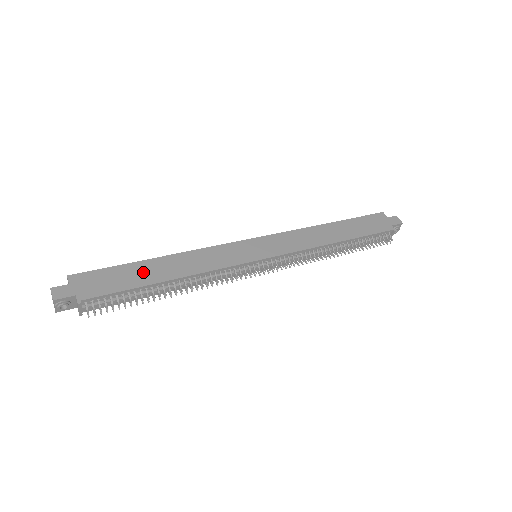
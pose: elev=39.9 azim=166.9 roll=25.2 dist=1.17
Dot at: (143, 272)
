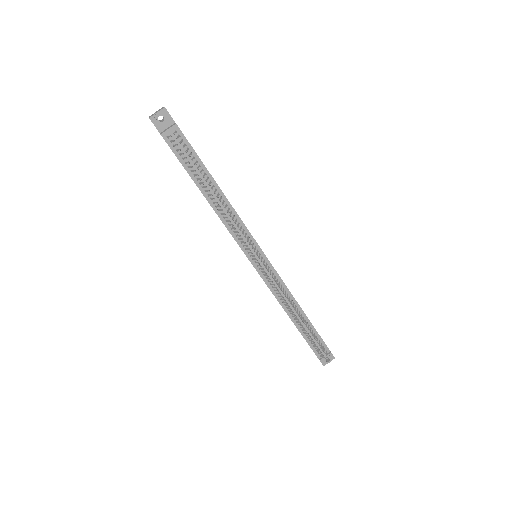
Dot at: occluded
